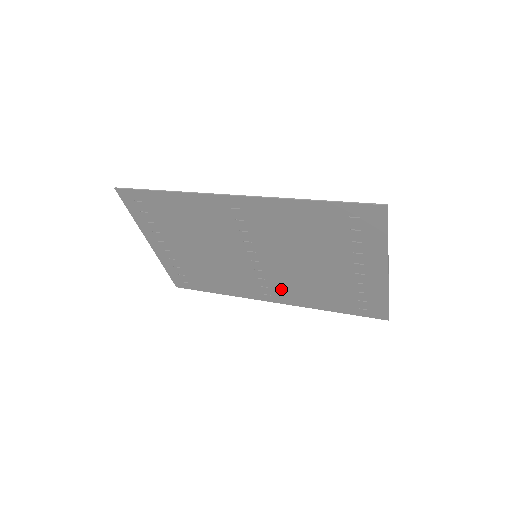
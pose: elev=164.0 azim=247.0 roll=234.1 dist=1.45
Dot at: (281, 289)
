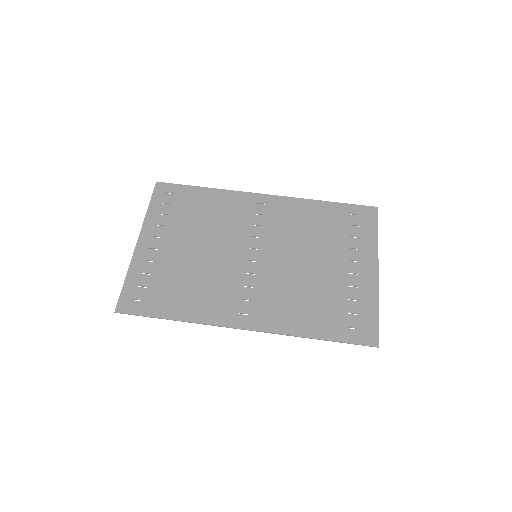
Dot at: (277, 217)
